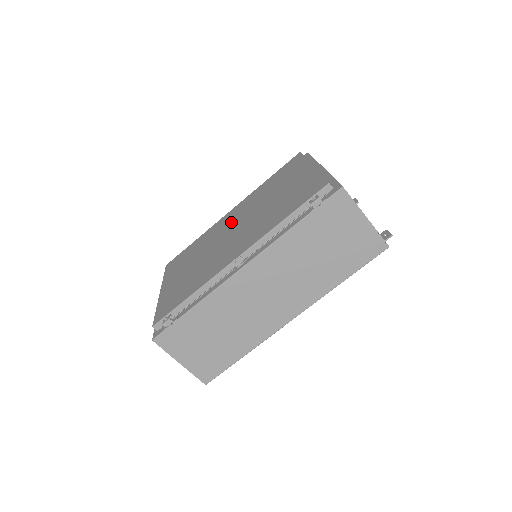
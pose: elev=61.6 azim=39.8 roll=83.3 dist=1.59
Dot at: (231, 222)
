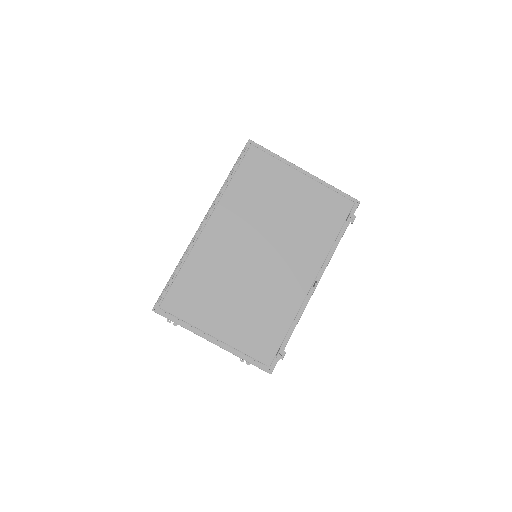
Dot at: (238, 241)
